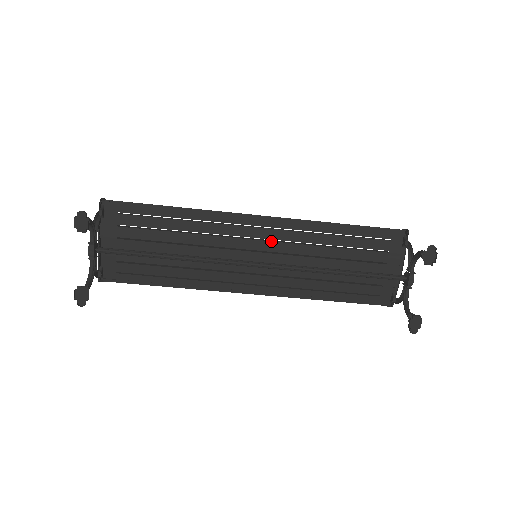
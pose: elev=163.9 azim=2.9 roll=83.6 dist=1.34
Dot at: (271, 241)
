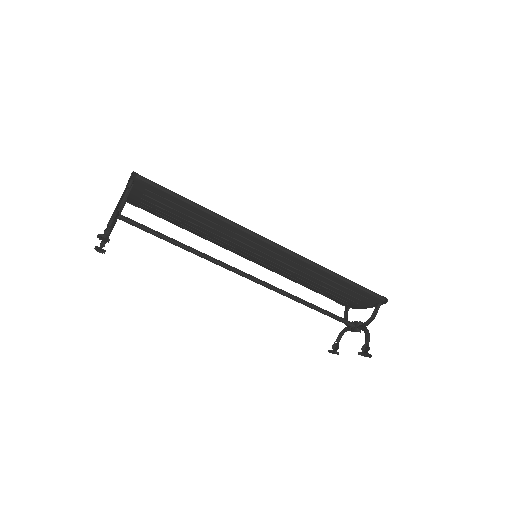
Dot at: (273, 258)
